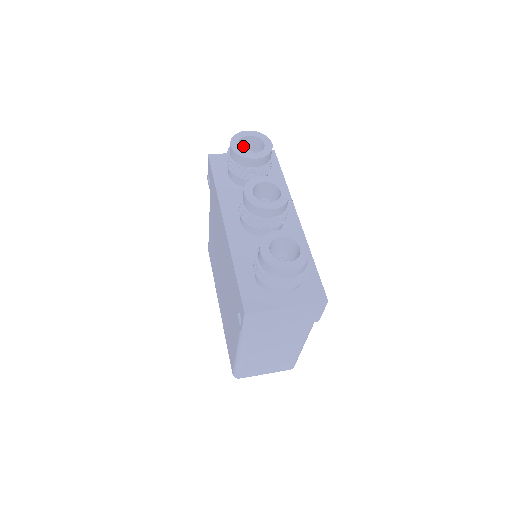
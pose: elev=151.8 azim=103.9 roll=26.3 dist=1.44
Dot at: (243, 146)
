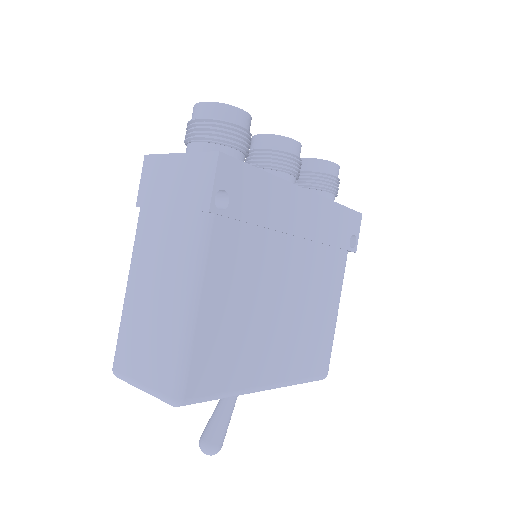
Dot at: occluded
